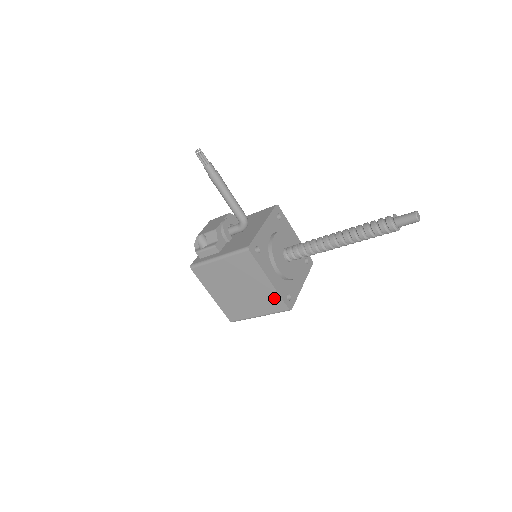
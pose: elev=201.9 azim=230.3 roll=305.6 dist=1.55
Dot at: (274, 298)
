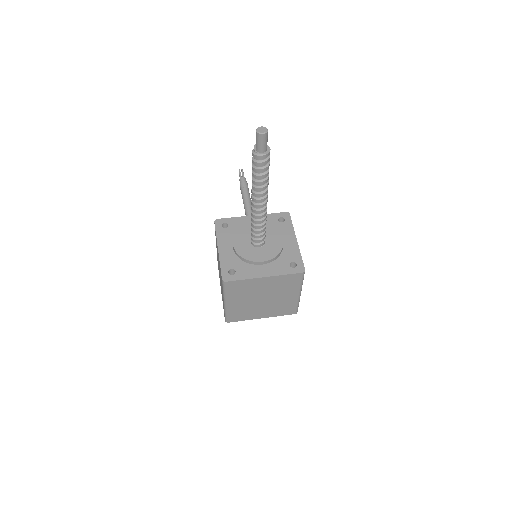
Dot at: occluded
